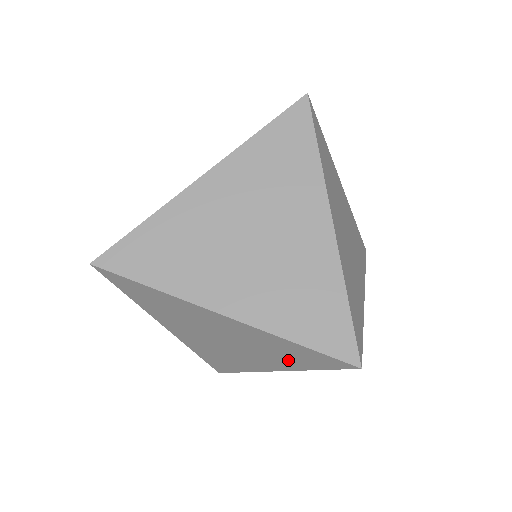
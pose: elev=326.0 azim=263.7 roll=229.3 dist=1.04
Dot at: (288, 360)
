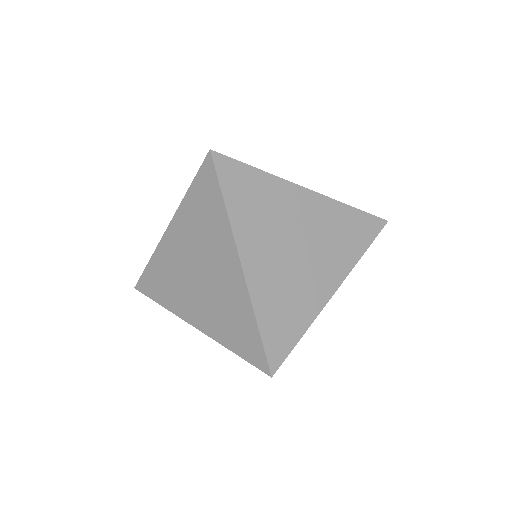
Dot at: occluded
